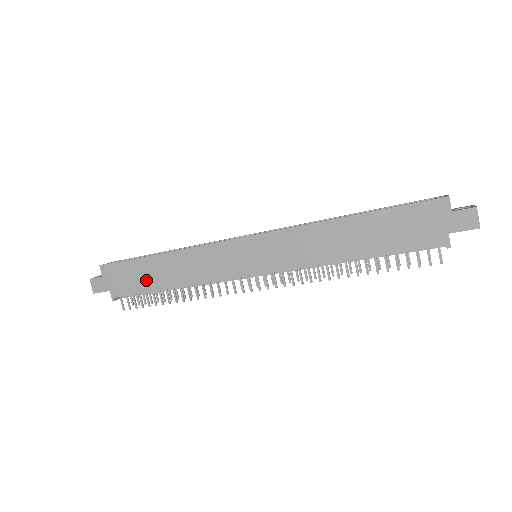
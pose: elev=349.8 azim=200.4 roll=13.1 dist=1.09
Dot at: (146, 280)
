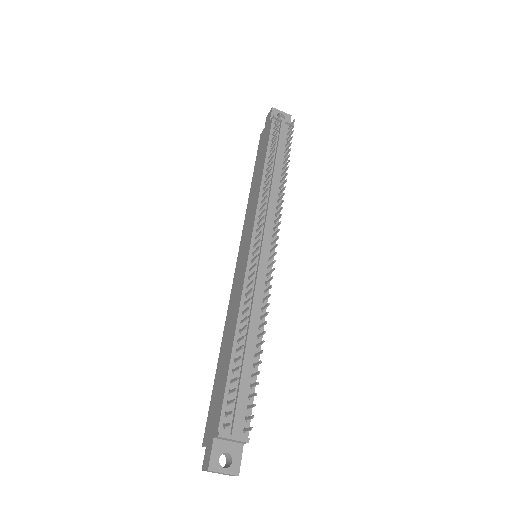
Dot at: (223, 375)
